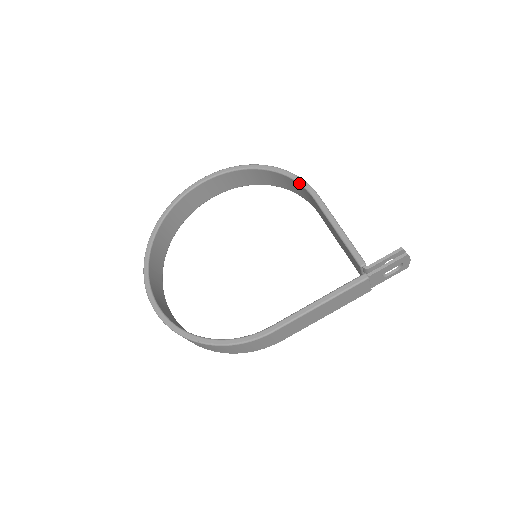
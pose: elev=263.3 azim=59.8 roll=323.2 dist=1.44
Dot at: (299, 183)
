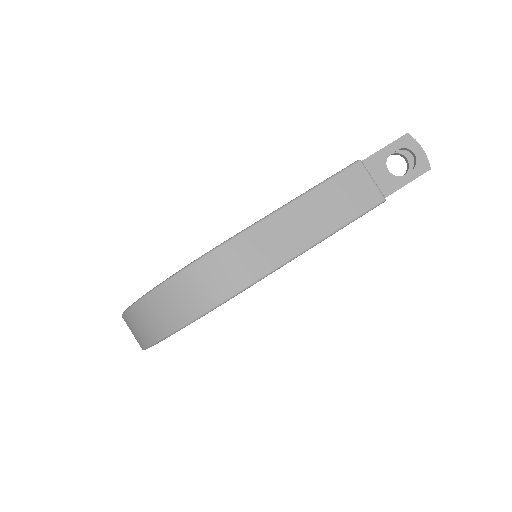
Dot at: occluded
